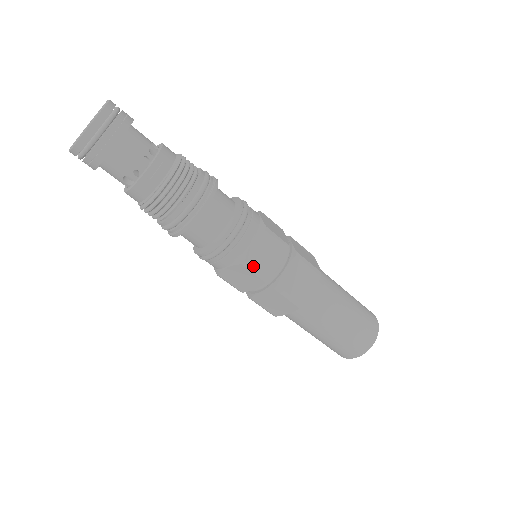
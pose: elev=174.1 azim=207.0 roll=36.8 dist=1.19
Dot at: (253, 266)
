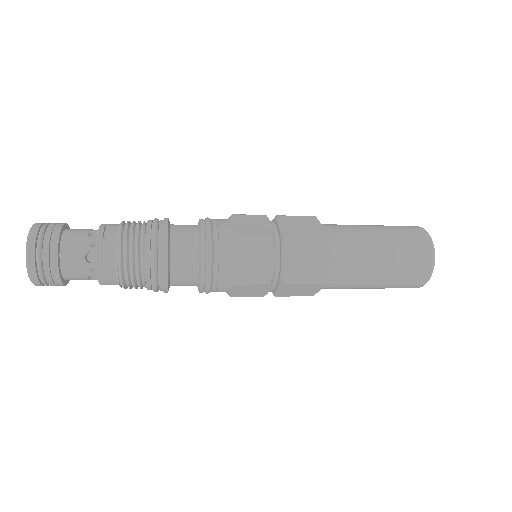
Dot at: (248, 235)
